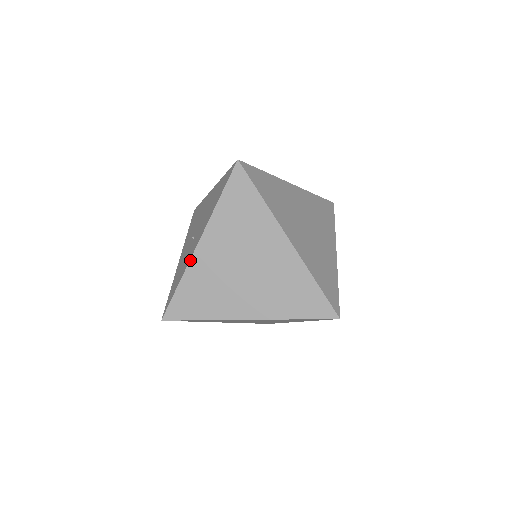
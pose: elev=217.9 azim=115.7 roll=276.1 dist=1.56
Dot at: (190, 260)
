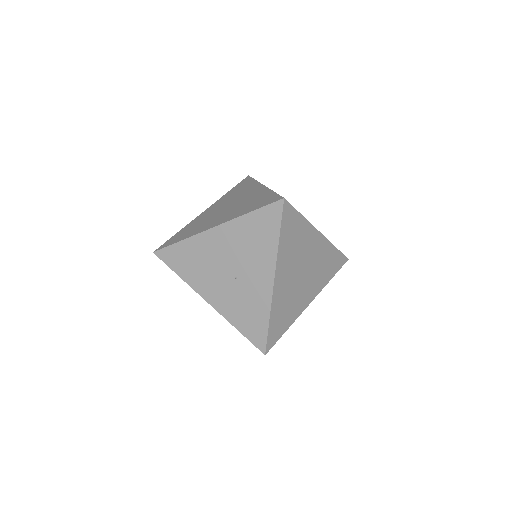
Dot at: (272, 297)
